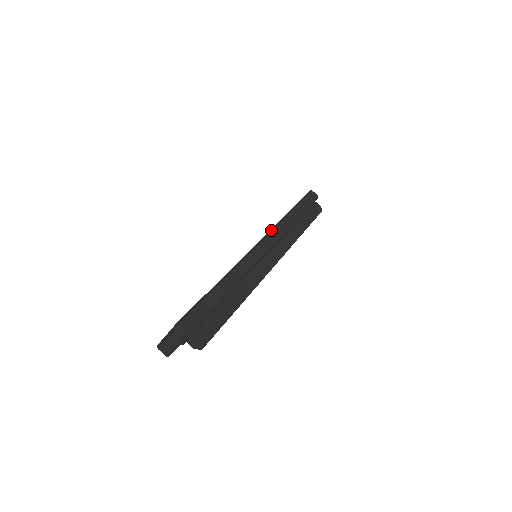
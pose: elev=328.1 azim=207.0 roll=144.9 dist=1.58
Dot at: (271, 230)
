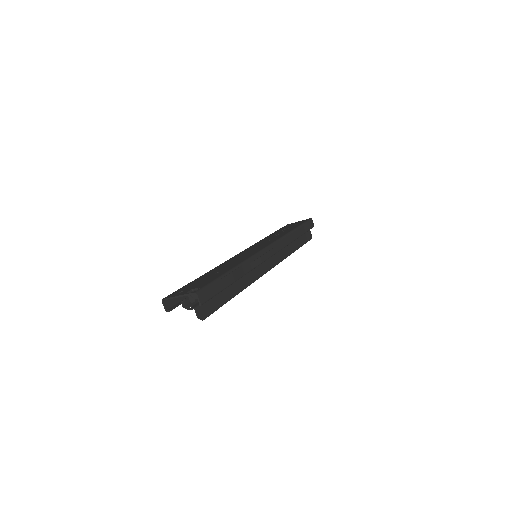
Dot at: (277, 241)
